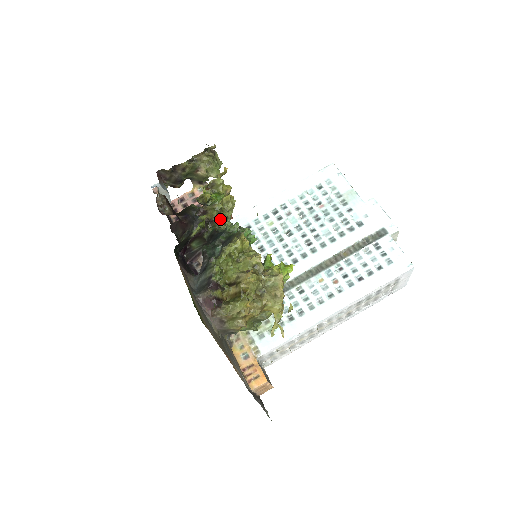
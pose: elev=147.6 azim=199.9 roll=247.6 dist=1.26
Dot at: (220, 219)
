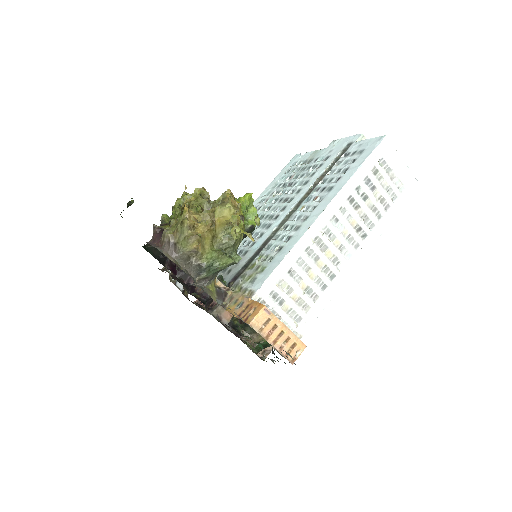
Dot at: occluded
